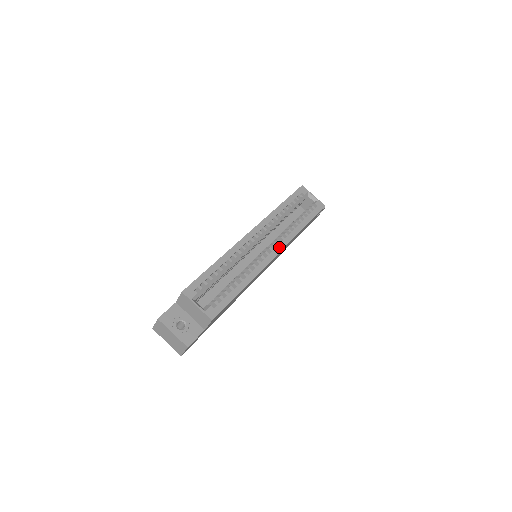
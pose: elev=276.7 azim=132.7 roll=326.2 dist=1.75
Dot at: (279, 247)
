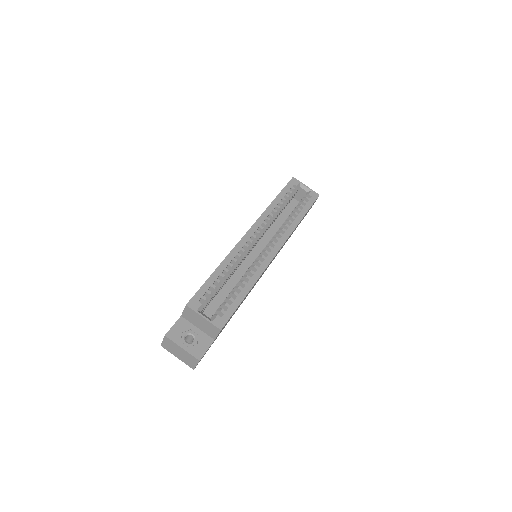
Dot at: (279, 244)
